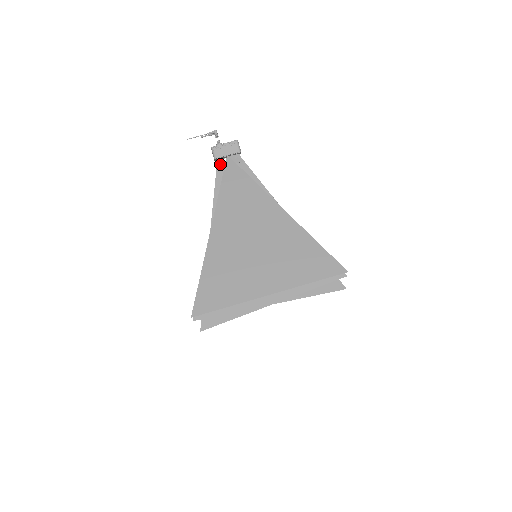
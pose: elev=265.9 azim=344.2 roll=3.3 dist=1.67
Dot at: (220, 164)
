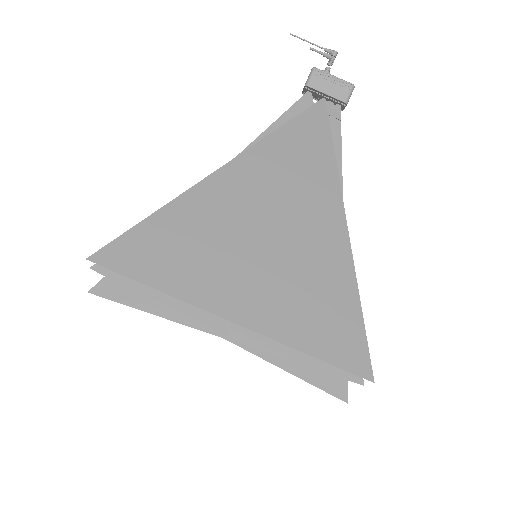
Dot at: (307, 99)
